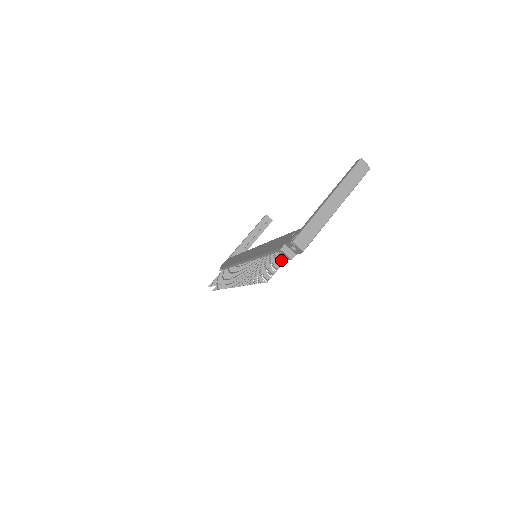
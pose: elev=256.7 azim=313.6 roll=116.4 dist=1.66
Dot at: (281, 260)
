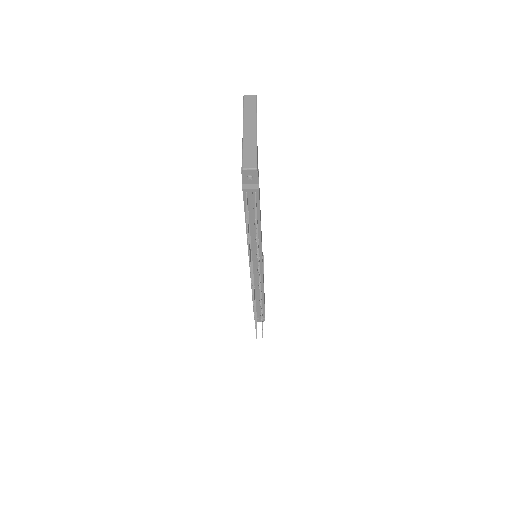
Dot at: (256, 204)
